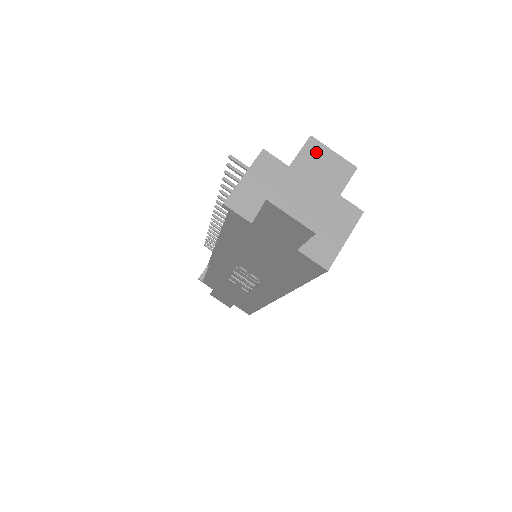
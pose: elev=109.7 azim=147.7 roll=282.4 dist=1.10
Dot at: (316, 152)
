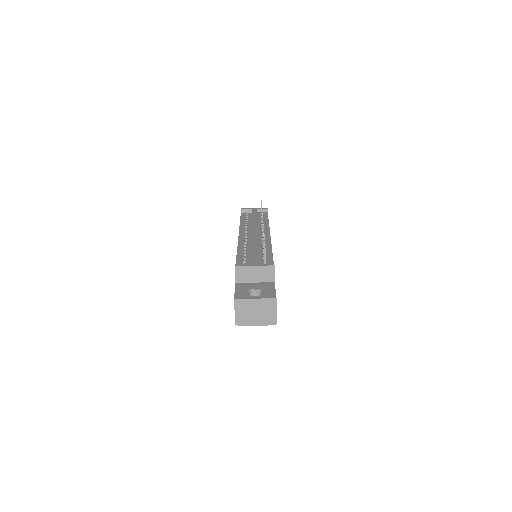
Dot at: (270, 304)
